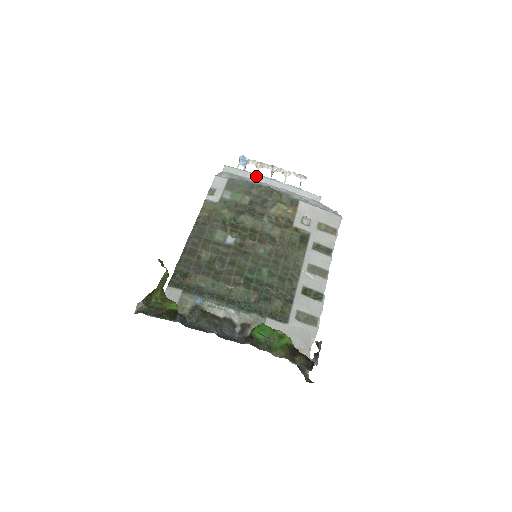
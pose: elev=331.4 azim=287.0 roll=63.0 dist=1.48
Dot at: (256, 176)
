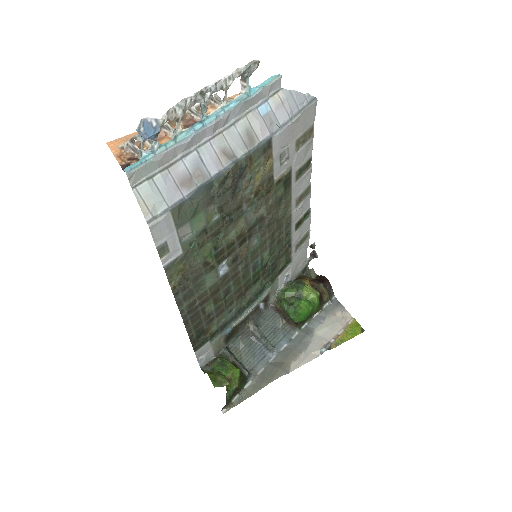
Dot at: (188, 143)
